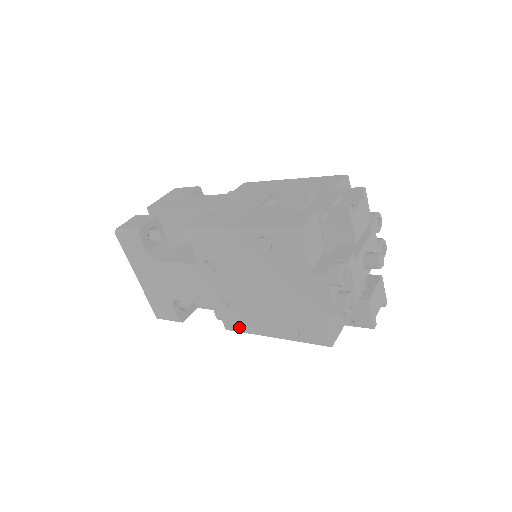
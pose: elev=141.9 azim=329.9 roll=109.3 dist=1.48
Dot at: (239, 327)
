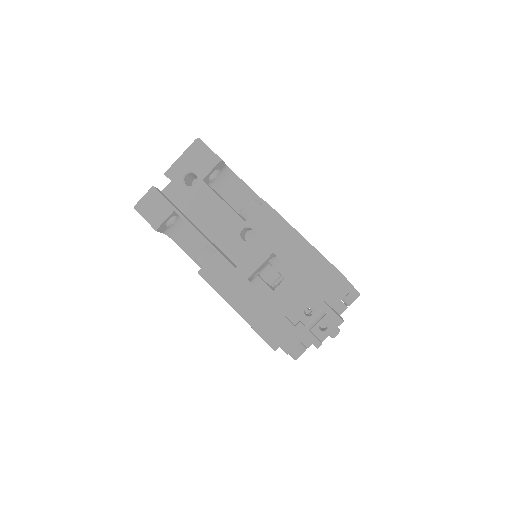
Dot at: occluded
